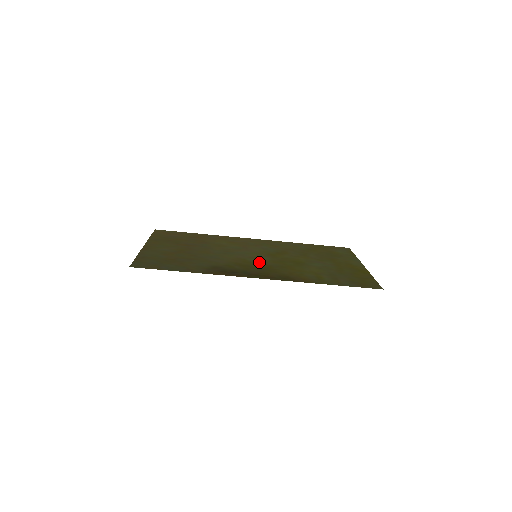
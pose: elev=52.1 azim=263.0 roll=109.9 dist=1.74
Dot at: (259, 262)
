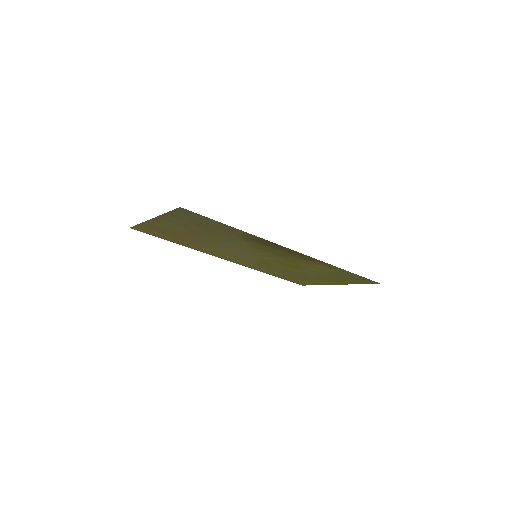
Dot at: (269, 255)
